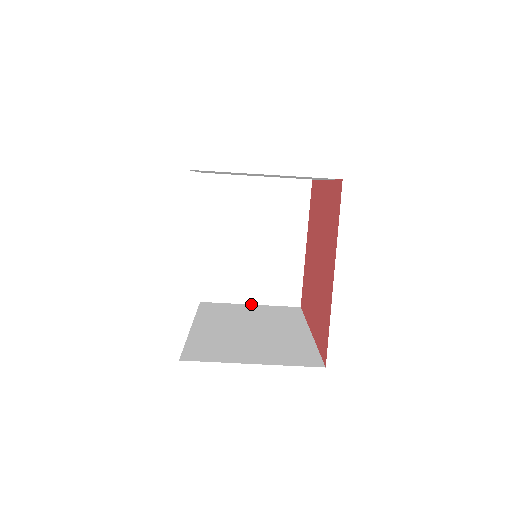
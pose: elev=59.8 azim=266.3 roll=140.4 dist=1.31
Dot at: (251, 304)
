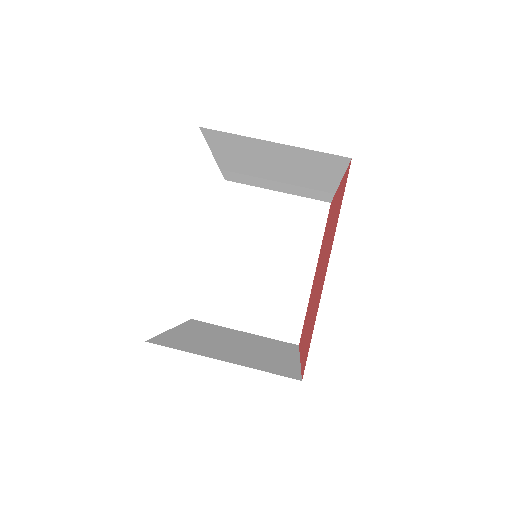
Dot at: occluded
